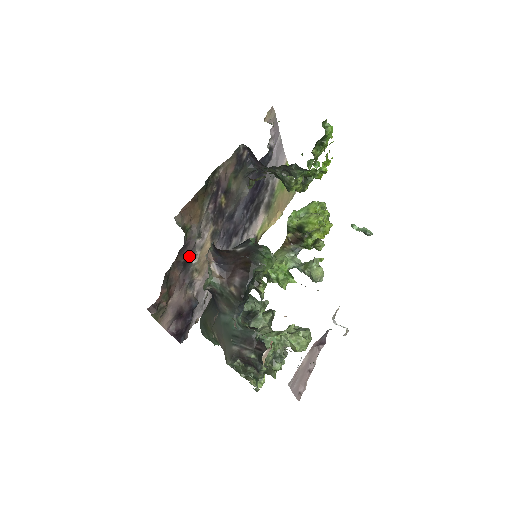
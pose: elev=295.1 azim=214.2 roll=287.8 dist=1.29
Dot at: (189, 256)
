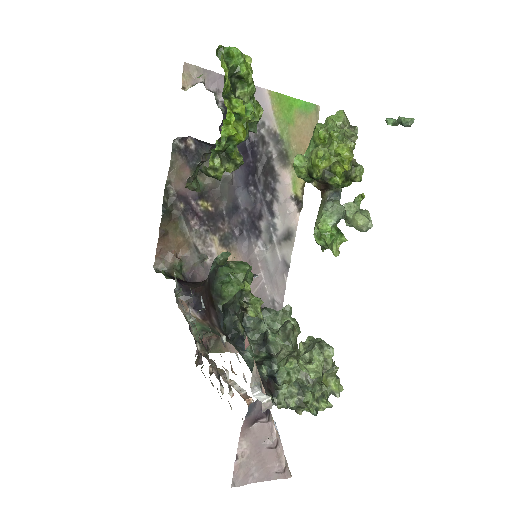
Dot at: occluded
